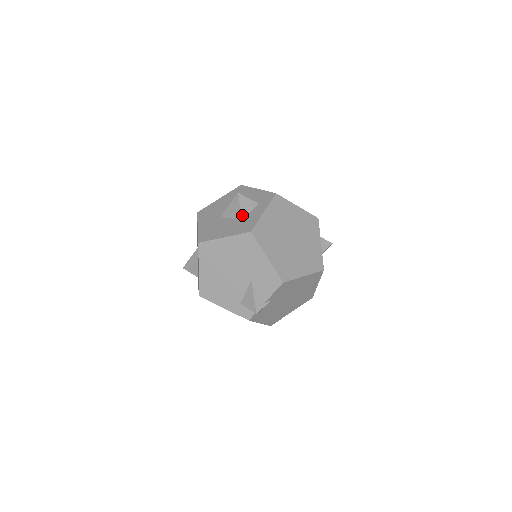
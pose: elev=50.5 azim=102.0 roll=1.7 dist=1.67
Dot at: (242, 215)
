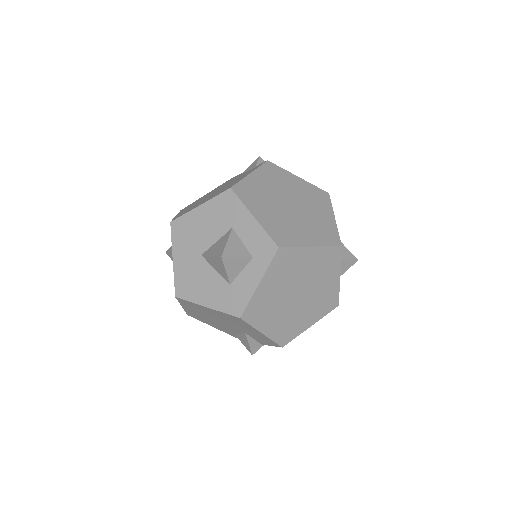
Dot at: (229, 279)
